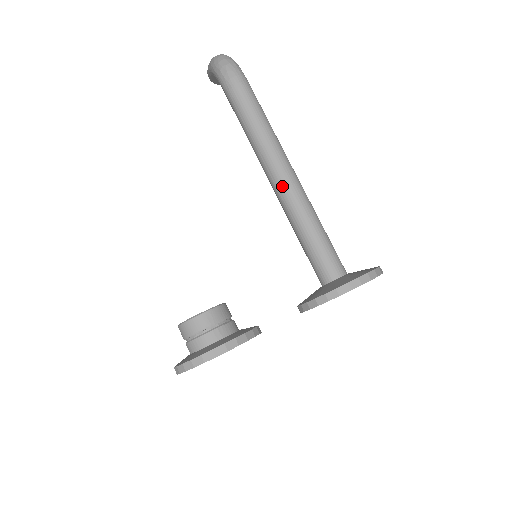
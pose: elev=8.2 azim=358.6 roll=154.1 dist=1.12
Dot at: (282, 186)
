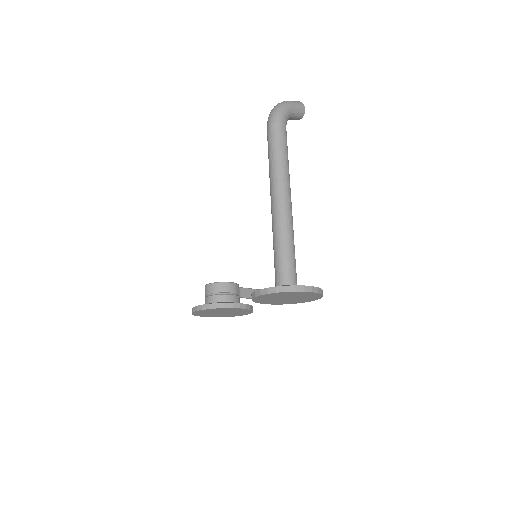
Dot at: (271, 209)
